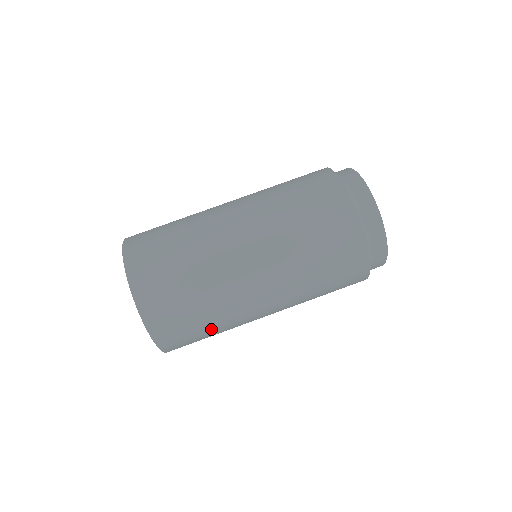
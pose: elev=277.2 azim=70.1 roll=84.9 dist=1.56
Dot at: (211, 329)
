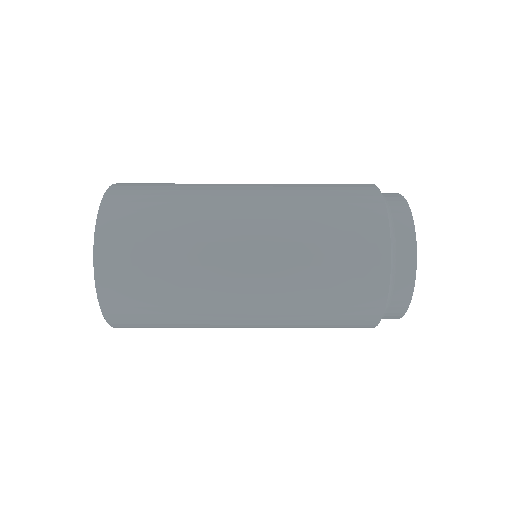
Dot at: occluded
